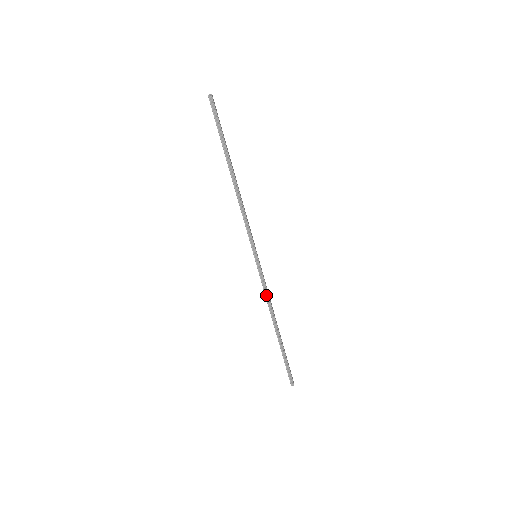
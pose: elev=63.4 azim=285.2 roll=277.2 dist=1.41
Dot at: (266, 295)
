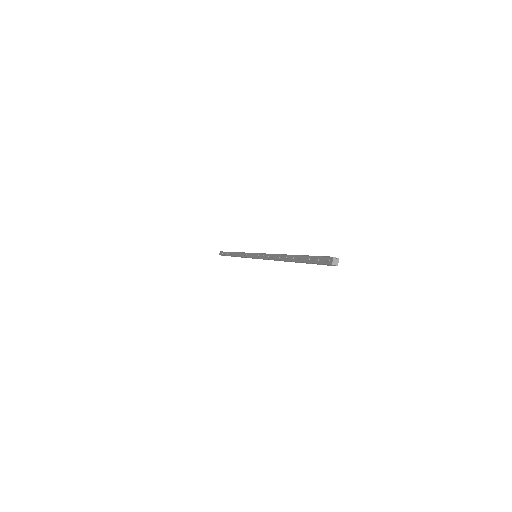
Dot at: (243, 257)
